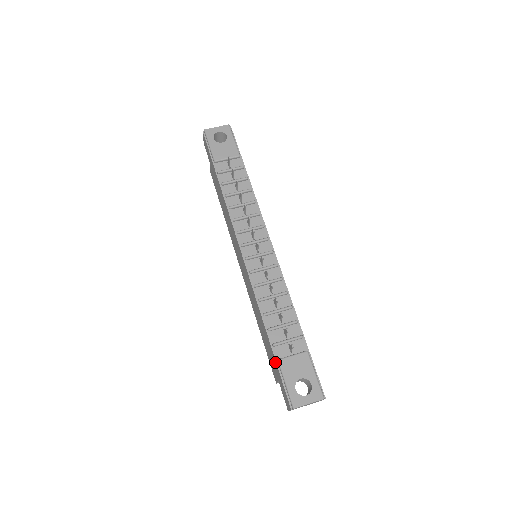
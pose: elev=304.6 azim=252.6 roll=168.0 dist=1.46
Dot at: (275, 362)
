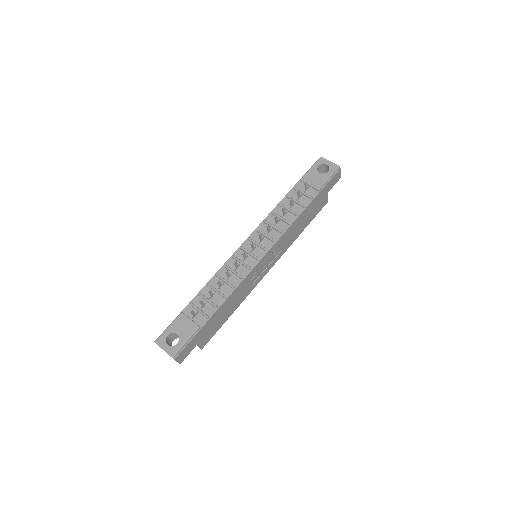
Dot at: occluded
